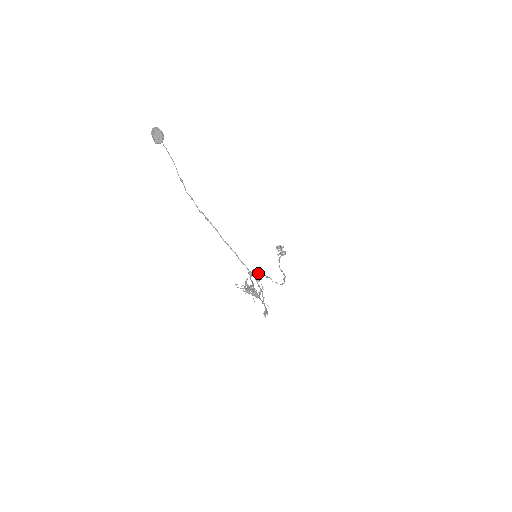
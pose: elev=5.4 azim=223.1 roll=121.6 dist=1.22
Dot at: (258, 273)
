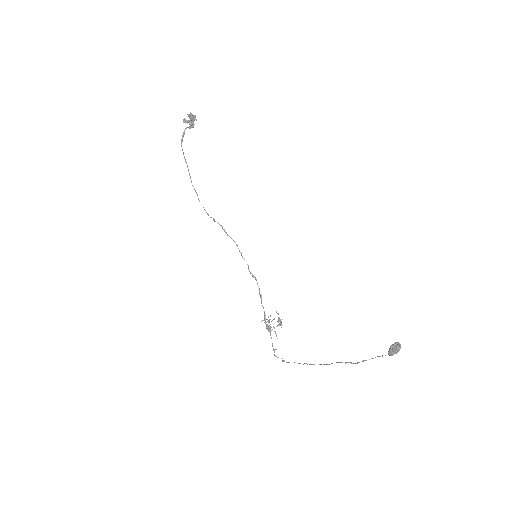
Dot at: (278, 314)
